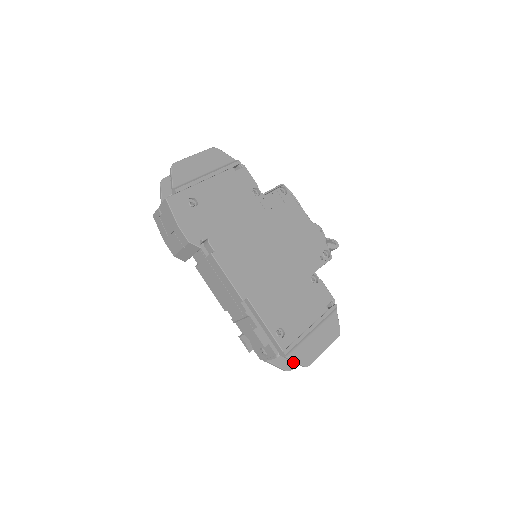
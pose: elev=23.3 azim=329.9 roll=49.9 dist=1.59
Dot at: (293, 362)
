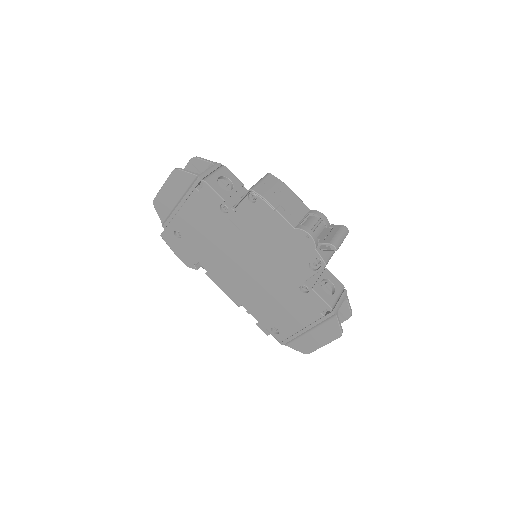
Dot at: occluded
